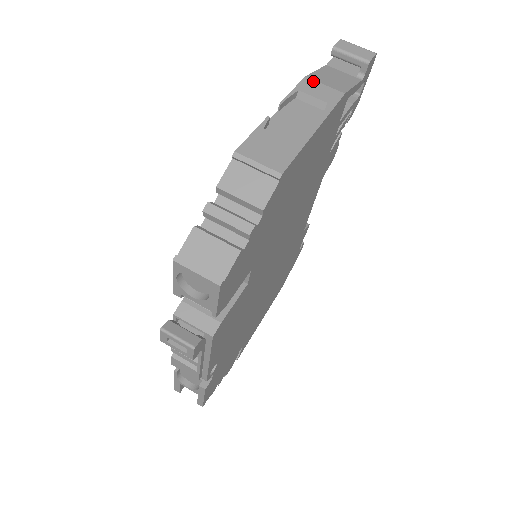
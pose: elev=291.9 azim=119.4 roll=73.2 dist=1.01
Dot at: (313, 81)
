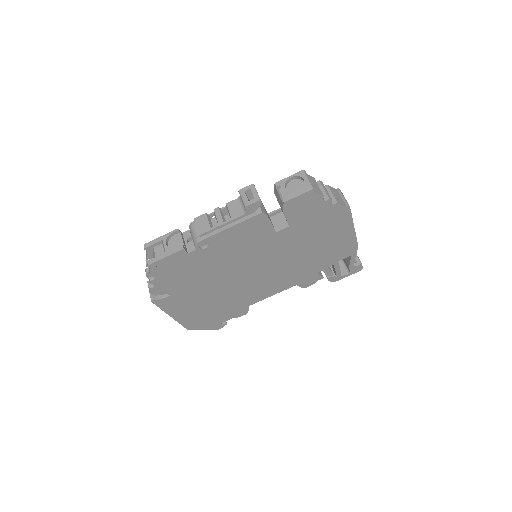
Dot at: occluded
